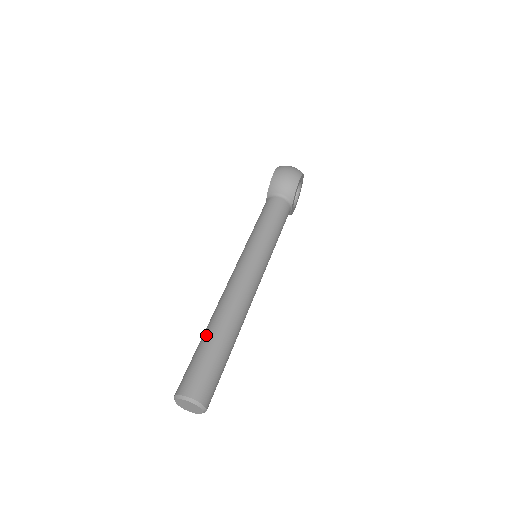
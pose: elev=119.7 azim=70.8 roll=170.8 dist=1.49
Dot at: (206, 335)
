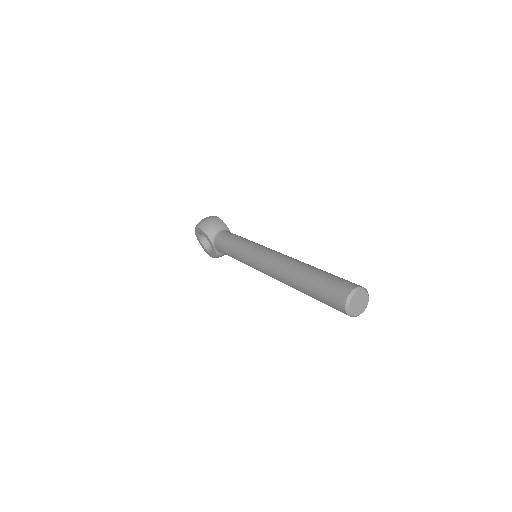
Dot at: (305, 279)
